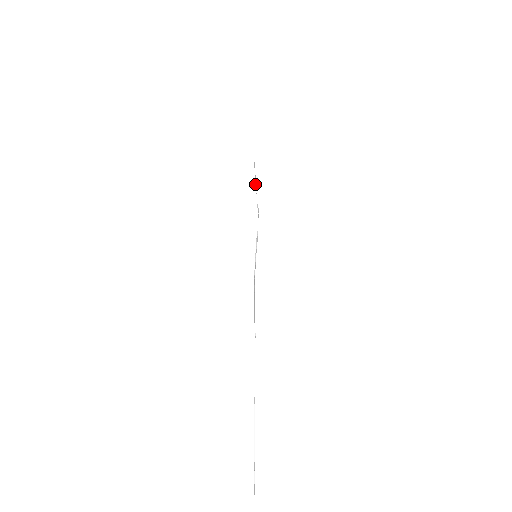
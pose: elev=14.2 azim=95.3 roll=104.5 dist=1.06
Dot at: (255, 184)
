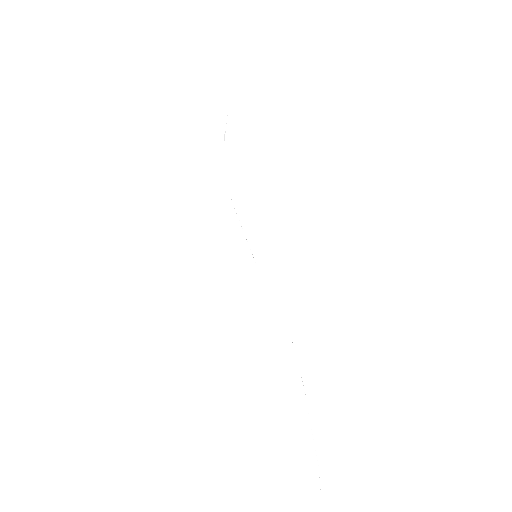
Dot at: occluded
